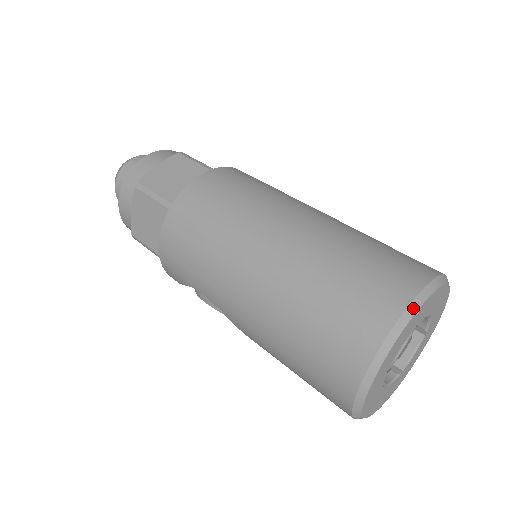
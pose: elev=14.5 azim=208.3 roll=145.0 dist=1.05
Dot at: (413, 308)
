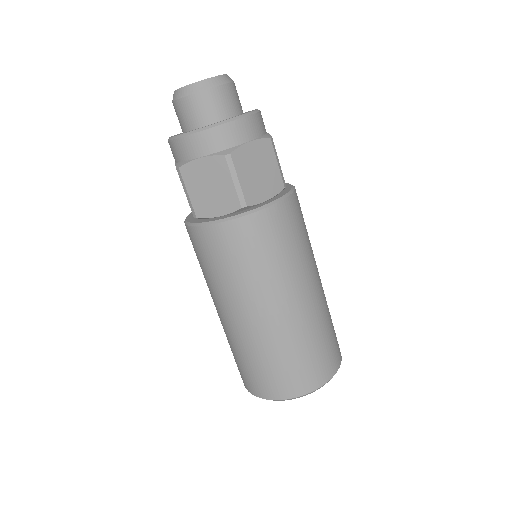
Dot at: (277, 400)
